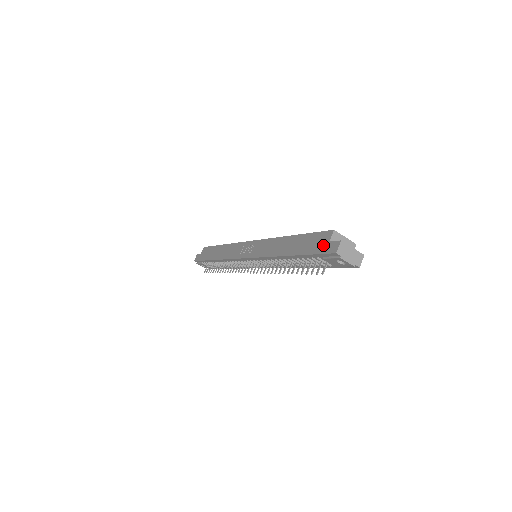
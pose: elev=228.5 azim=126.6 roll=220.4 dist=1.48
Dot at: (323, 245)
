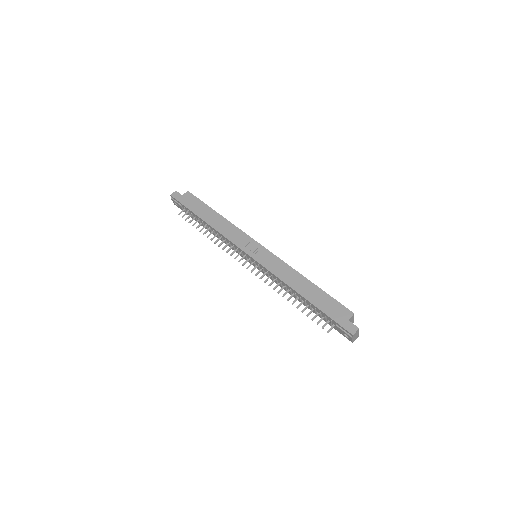
Dot at: (342, 319)
